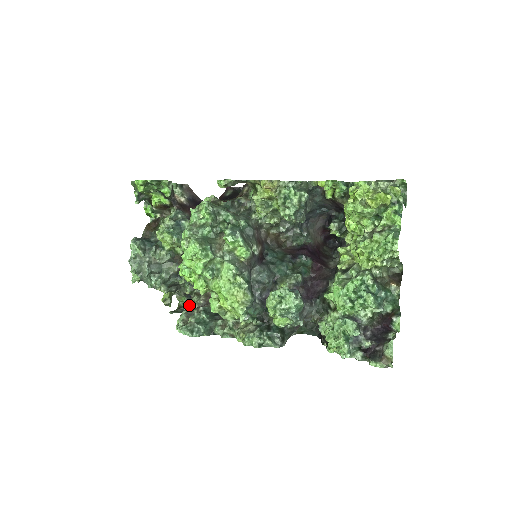
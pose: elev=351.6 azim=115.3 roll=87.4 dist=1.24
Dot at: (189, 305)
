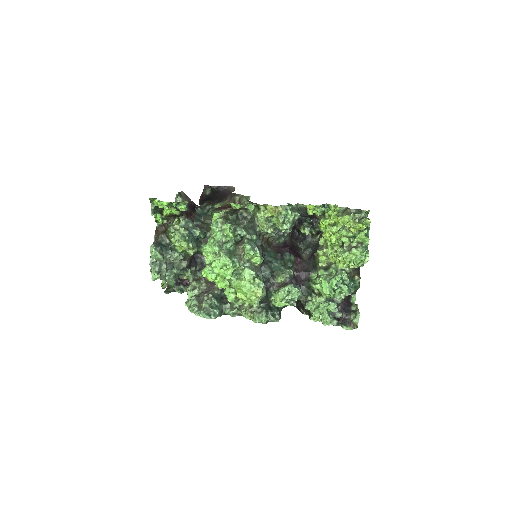
Dot at: (194, 291)
